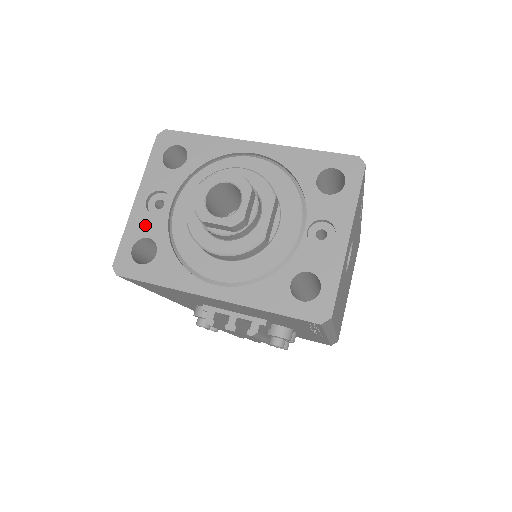
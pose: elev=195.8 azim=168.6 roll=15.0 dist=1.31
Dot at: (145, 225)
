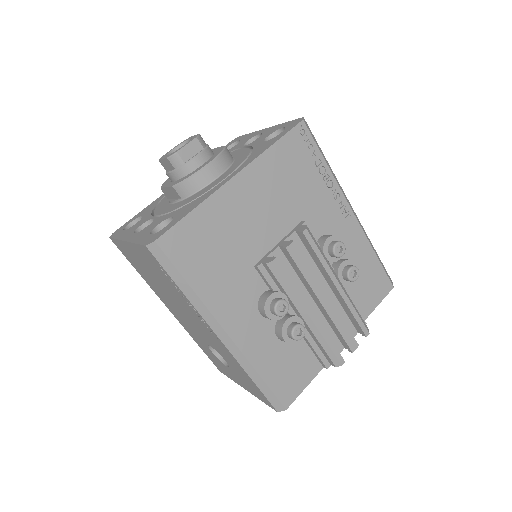
Dot at: (147, 230)
